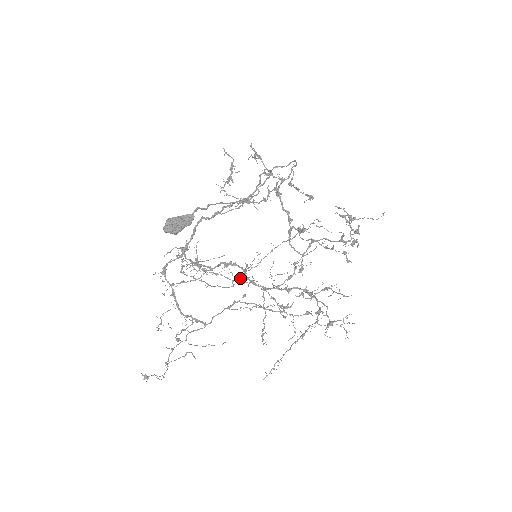
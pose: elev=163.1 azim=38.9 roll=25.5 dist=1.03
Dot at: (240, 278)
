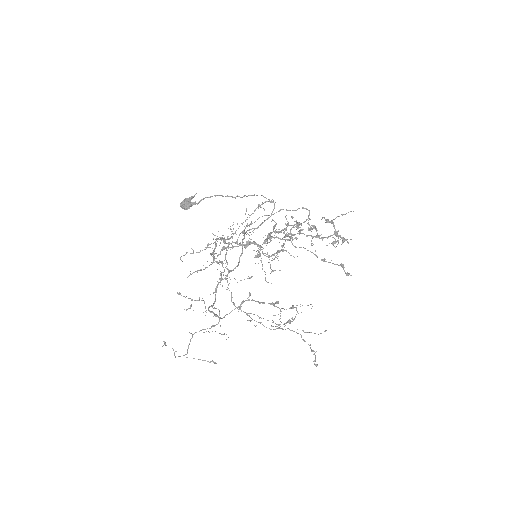
Dot at: (212, 233)
